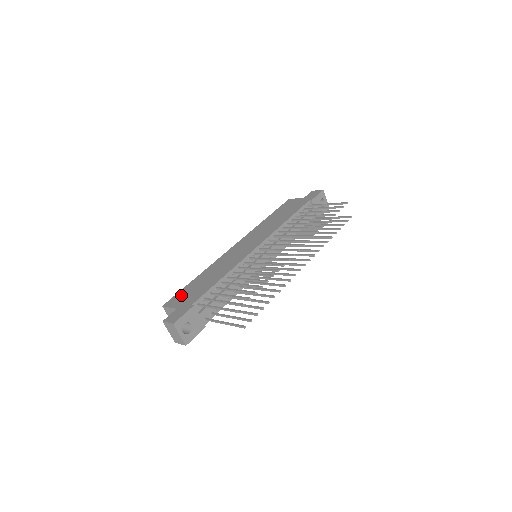
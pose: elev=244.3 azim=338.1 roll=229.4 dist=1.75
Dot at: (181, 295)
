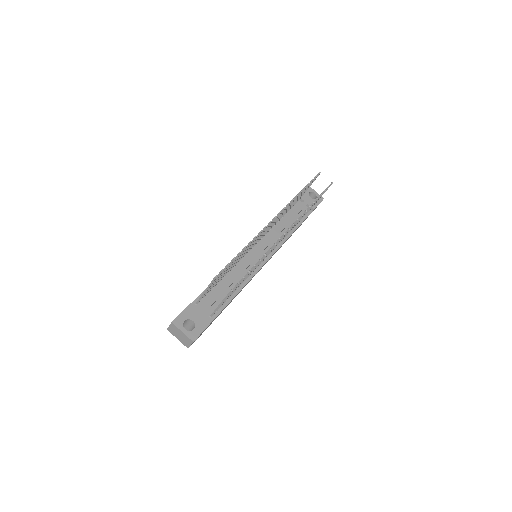
Dot at: occluded
